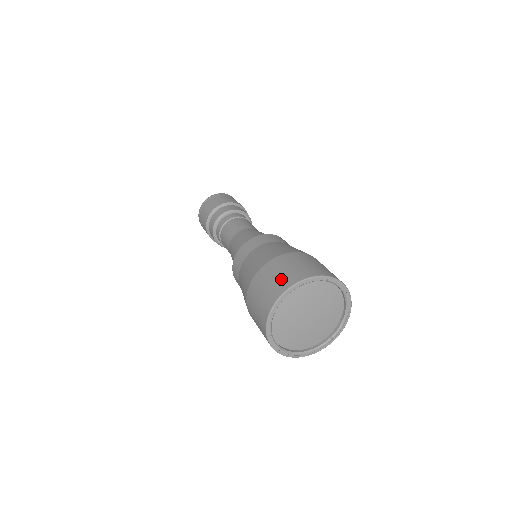
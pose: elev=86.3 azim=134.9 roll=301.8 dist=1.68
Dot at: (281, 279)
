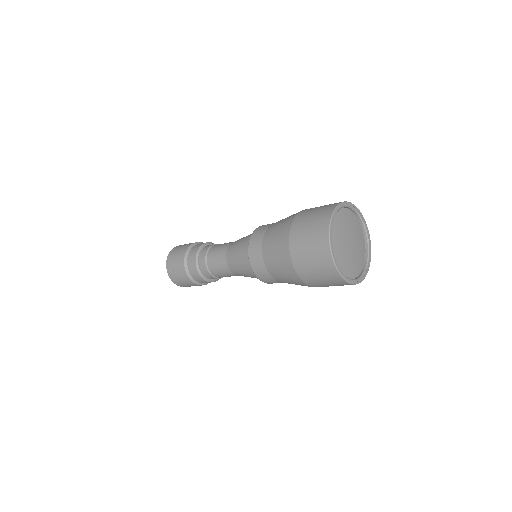
Dot at: (323, 208)
